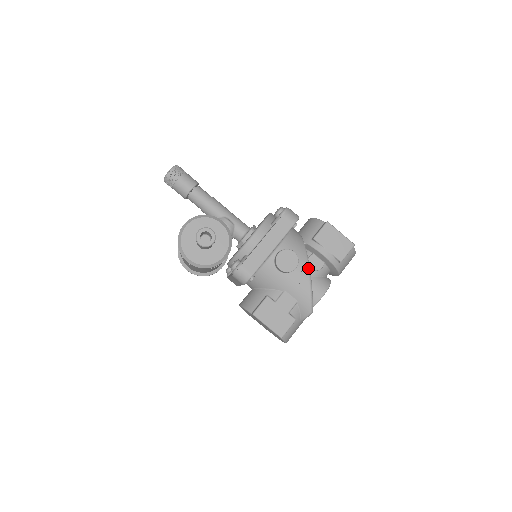
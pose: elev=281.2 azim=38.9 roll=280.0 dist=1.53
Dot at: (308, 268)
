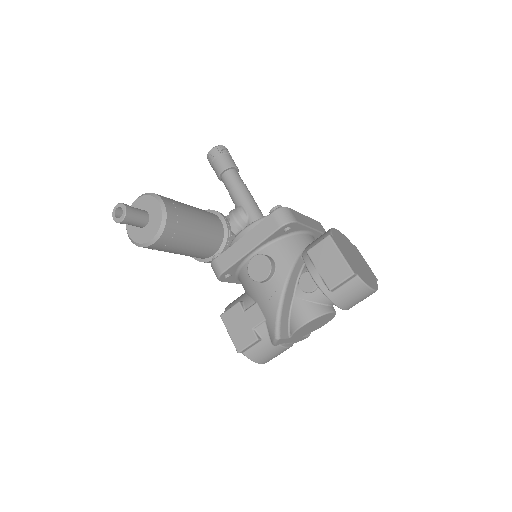
Dot at: (284, 284)
